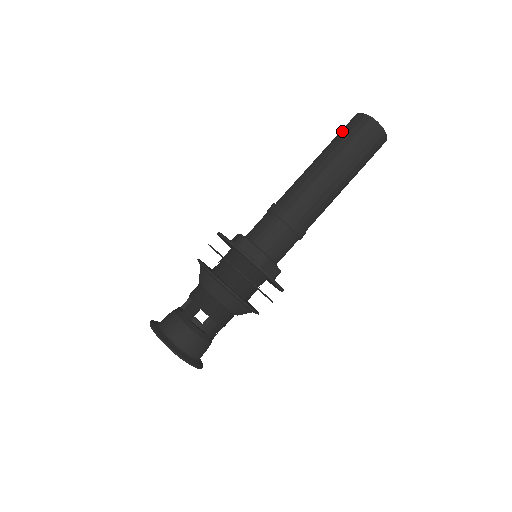
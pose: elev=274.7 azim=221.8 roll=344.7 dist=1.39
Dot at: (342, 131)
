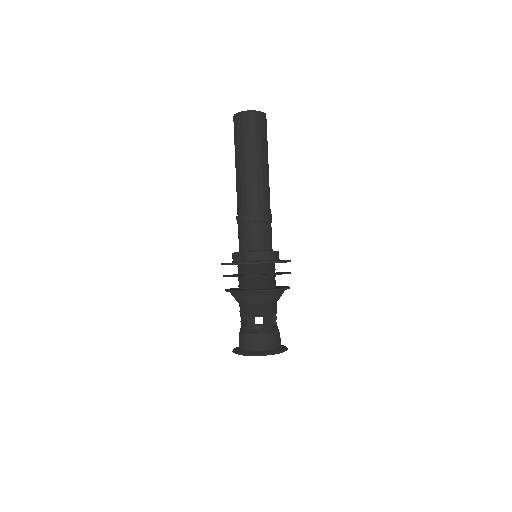
Dot at: (234, 137)
